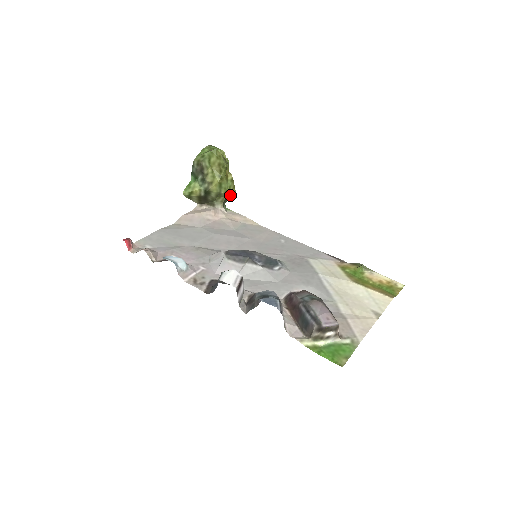
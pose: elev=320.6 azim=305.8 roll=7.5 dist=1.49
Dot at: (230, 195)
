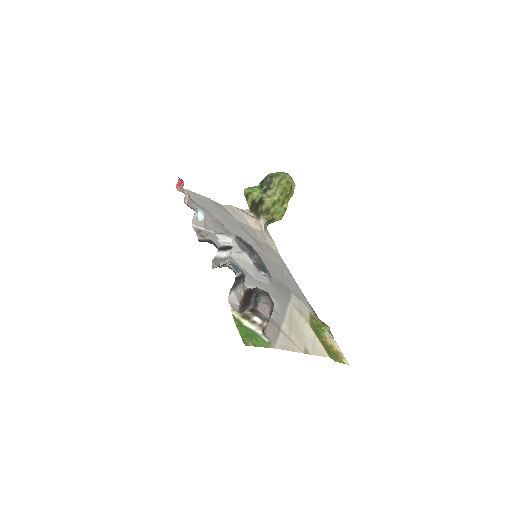
Dot at: (276, 219)
